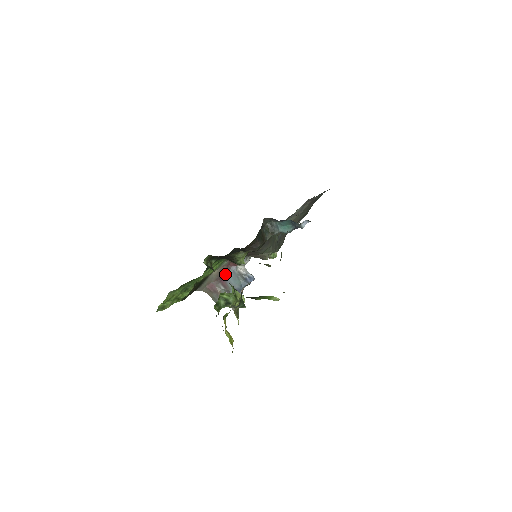
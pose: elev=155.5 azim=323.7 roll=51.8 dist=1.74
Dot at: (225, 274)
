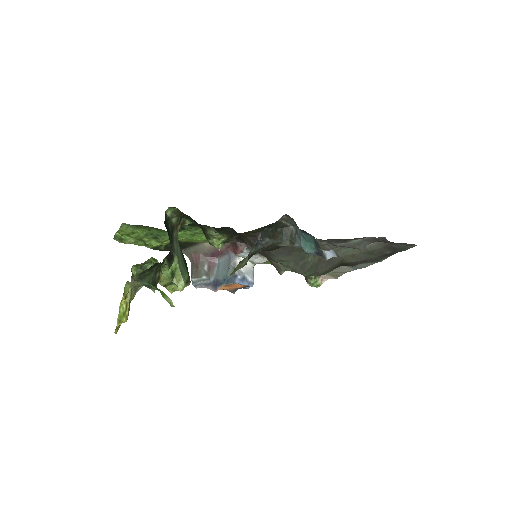
Dot at: (220, 255)
